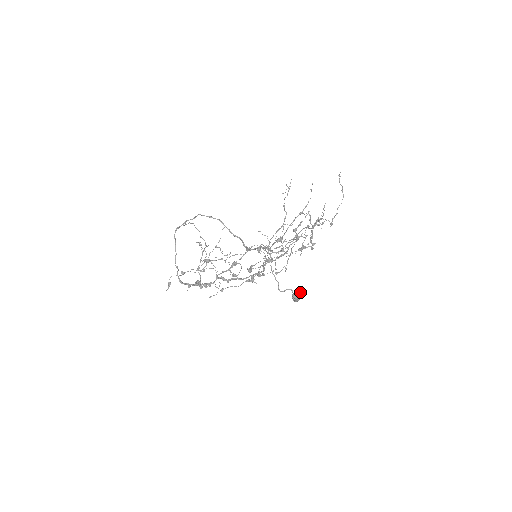
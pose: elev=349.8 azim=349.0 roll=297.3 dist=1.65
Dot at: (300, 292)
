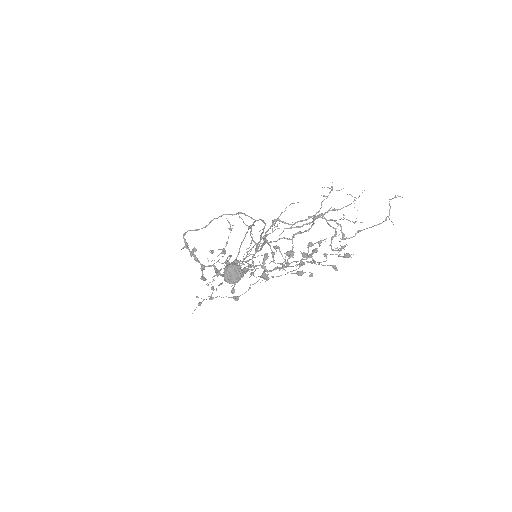
Dot at: (235, 263)
